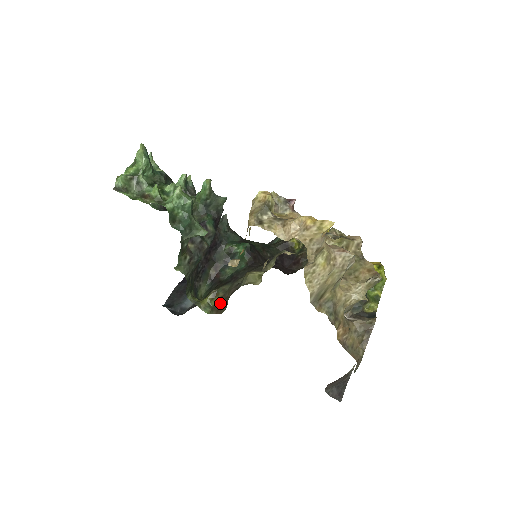
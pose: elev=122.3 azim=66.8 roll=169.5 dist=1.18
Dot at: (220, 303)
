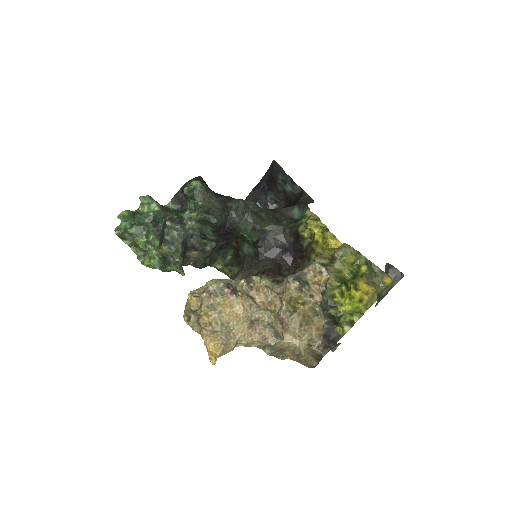
Dot at: occluded
